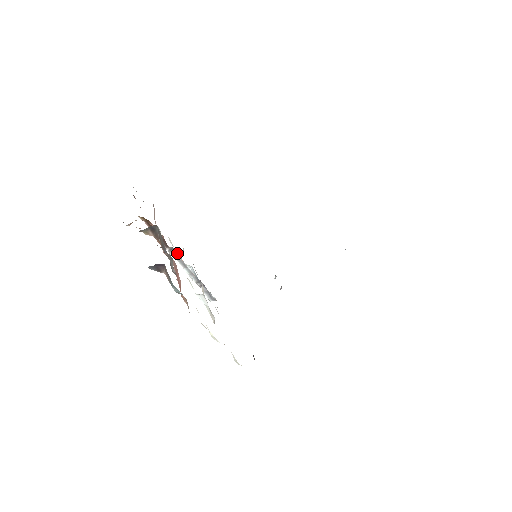
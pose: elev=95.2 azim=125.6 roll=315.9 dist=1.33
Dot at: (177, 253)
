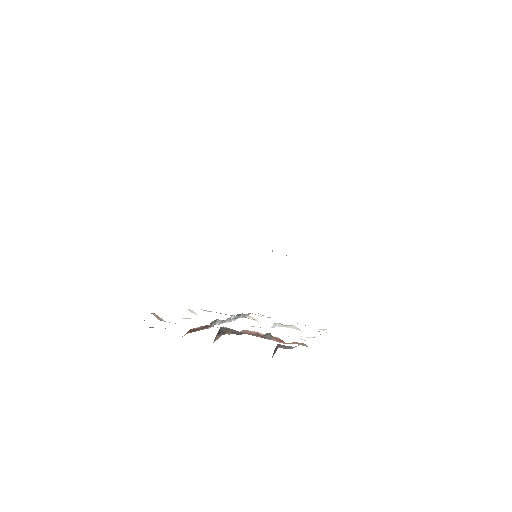
Dot at: (215, 321)
